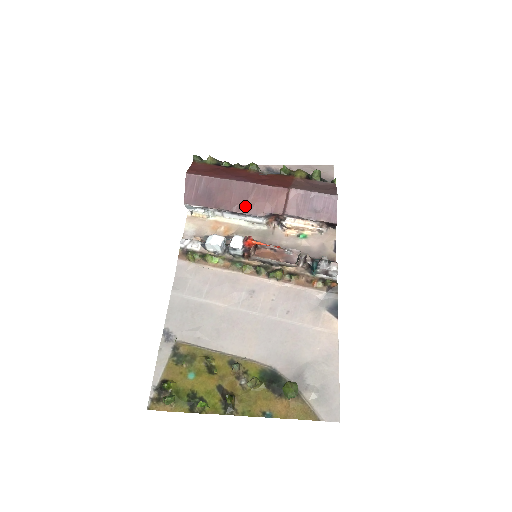
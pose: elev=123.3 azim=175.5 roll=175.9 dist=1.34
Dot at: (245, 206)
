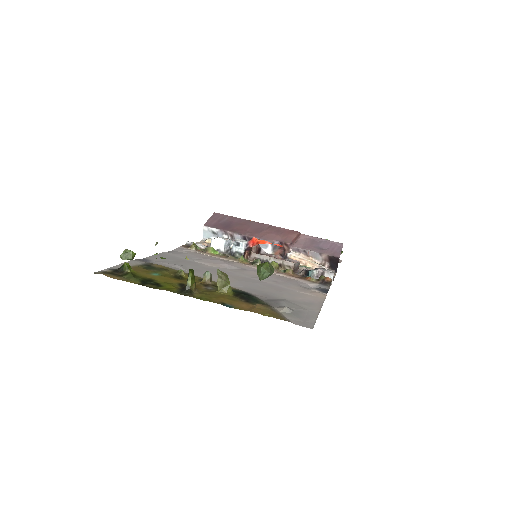
Dot at: (258, 234)
